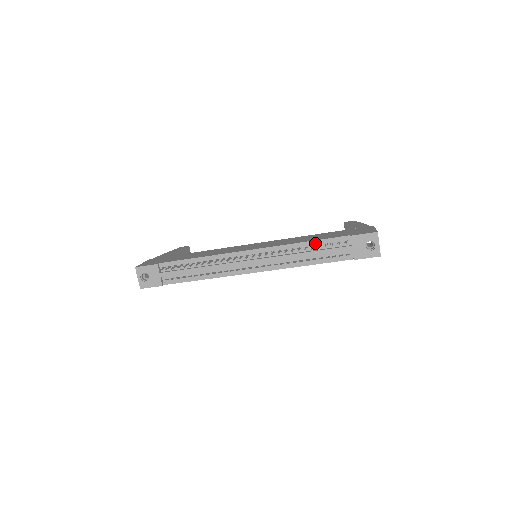
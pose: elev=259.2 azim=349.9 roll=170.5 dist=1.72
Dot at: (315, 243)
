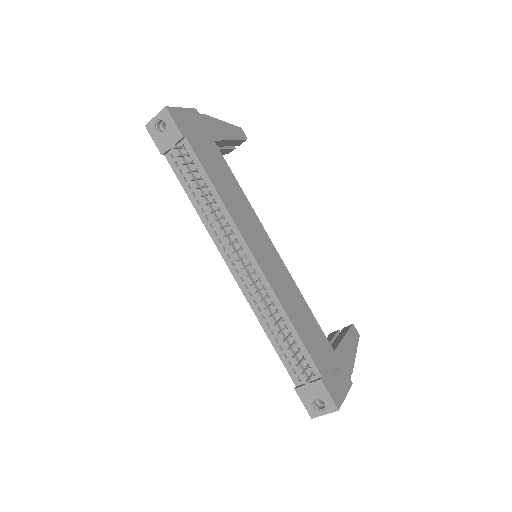
Dot at: (296, 337)
